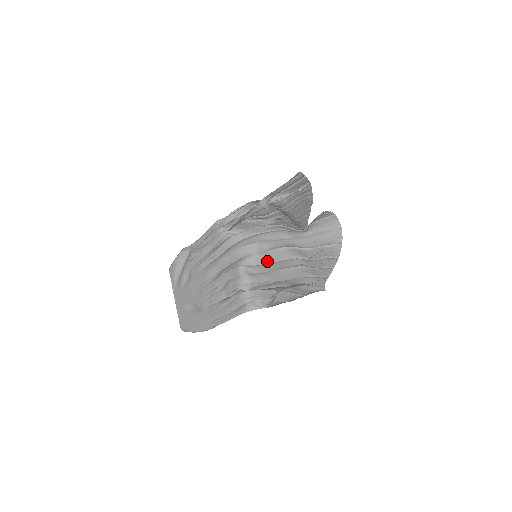
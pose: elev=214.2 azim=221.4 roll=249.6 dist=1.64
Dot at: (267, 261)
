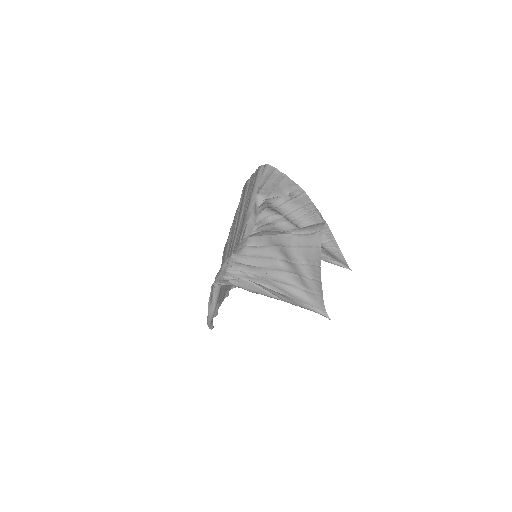
Dot at: (252, 254)
